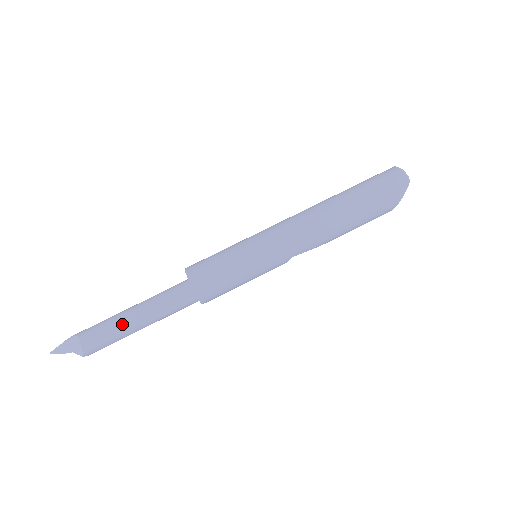
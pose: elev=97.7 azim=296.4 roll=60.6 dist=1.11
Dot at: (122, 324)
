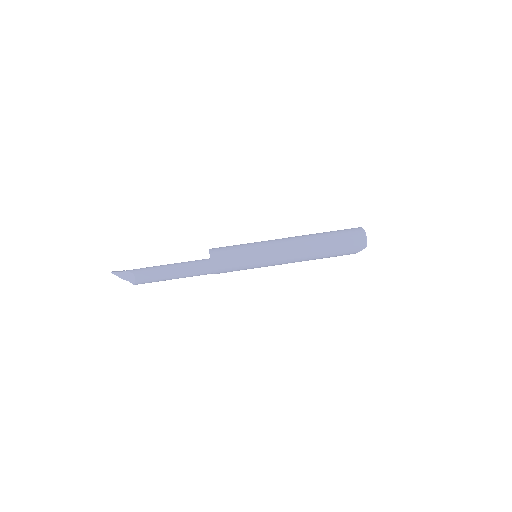
Dot at: (163, 277)
